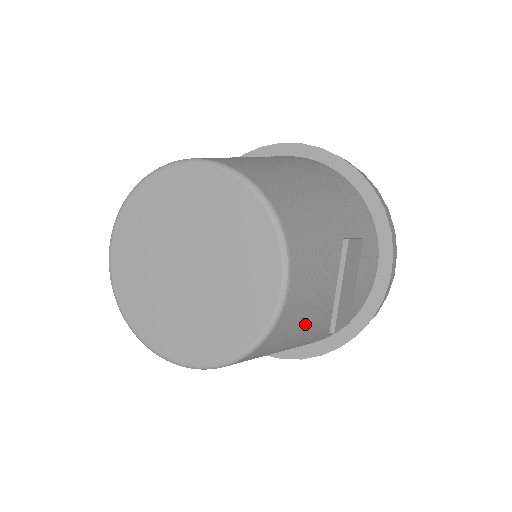
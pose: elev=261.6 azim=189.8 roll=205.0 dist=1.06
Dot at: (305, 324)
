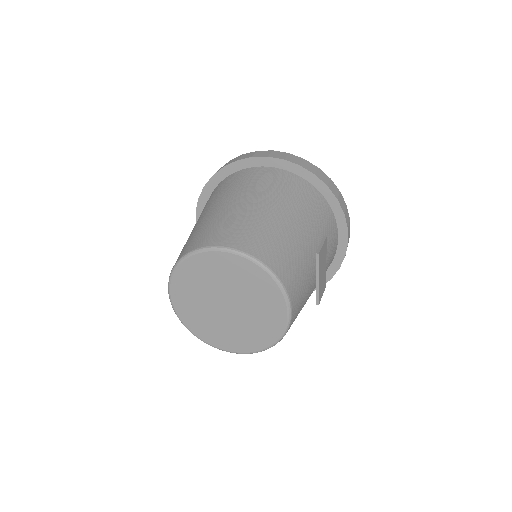
Dot at: occluded
